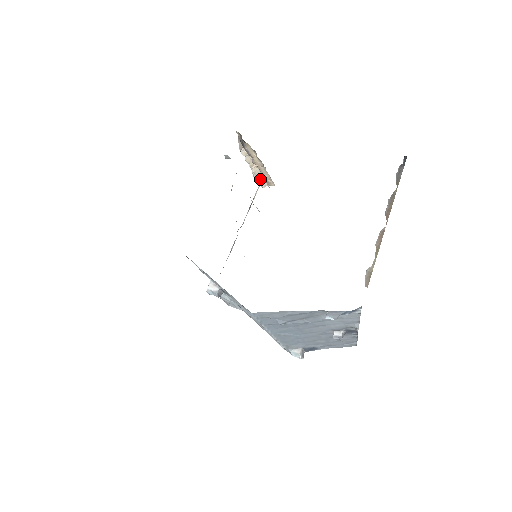
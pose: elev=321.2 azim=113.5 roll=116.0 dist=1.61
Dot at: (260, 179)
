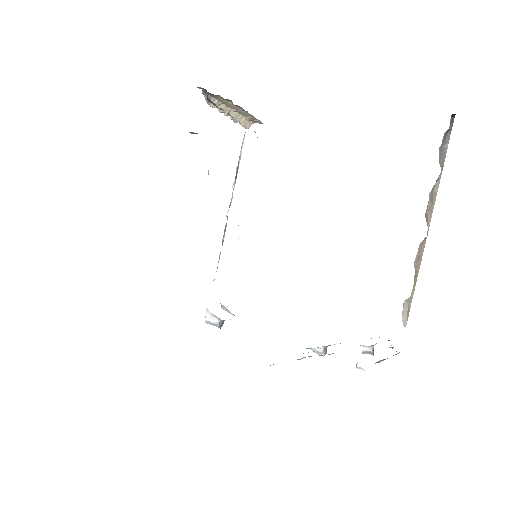
Dot at: (242, 122)
